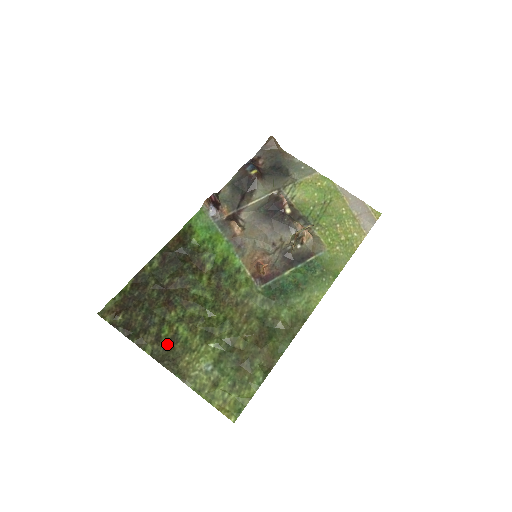
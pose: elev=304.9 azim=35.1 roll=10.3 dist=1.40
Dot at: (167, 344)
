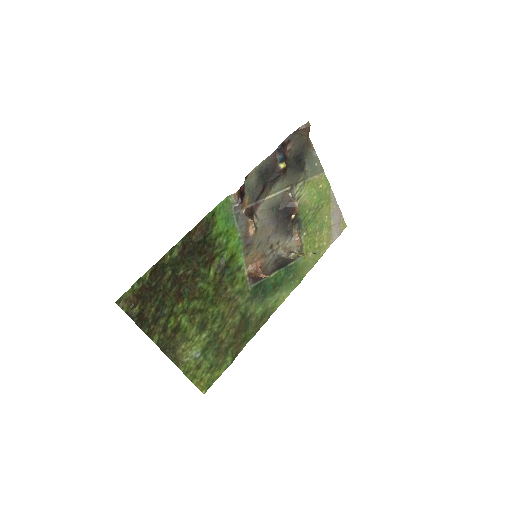
Dot at: (171, 334)
